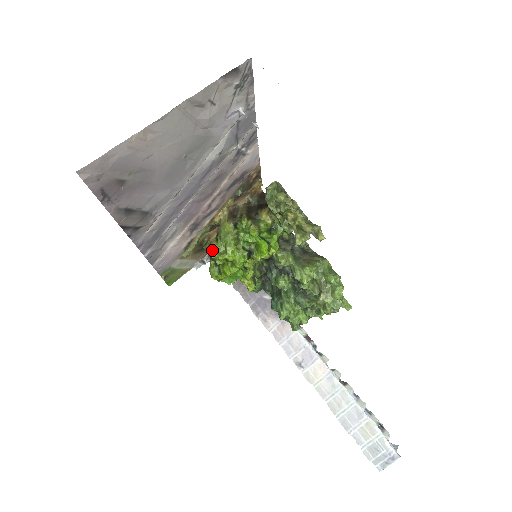
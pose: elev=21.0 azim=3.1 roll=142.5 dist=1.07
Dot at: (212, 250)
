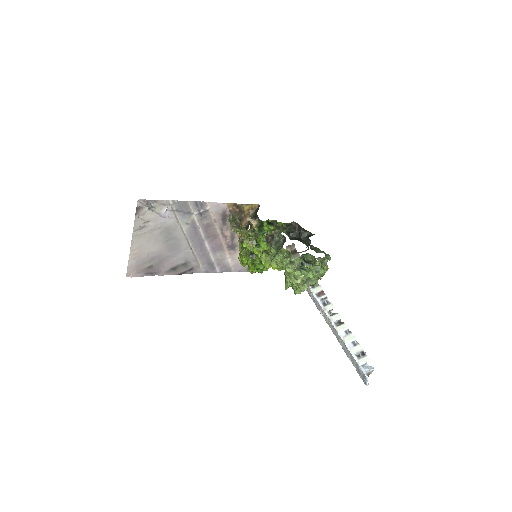
Dot at: (239, 260)
